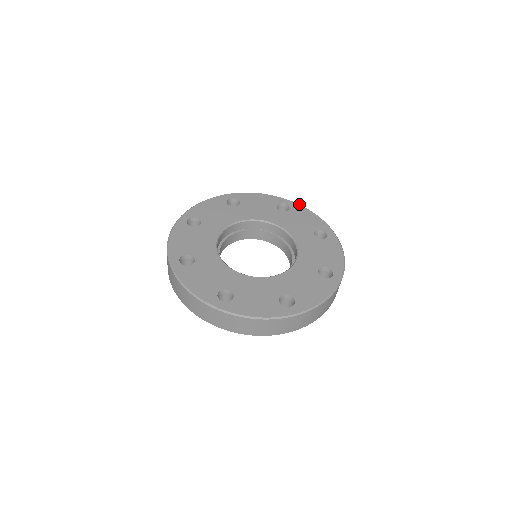
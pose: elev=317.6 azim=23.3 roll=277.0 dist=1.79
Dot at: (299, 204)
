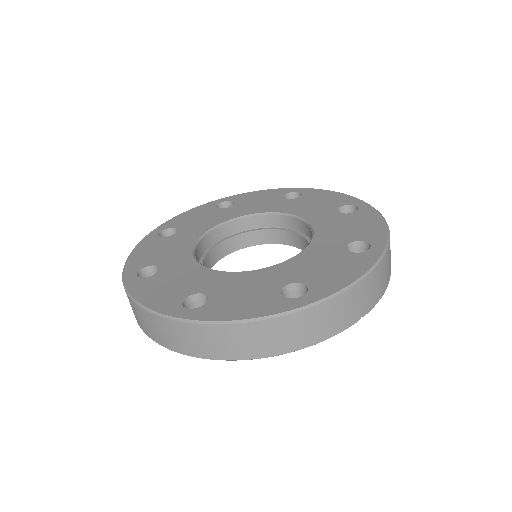
Dot at: occluded
